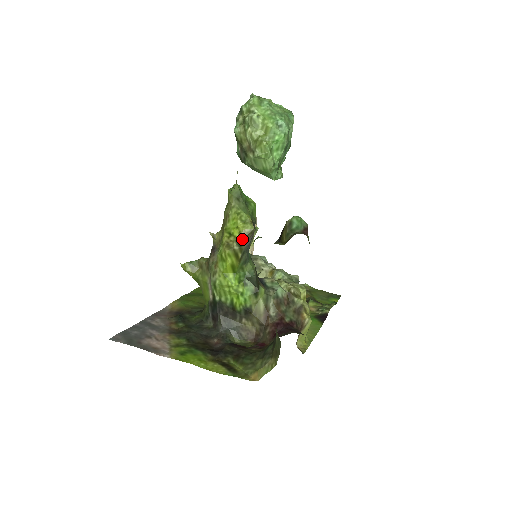
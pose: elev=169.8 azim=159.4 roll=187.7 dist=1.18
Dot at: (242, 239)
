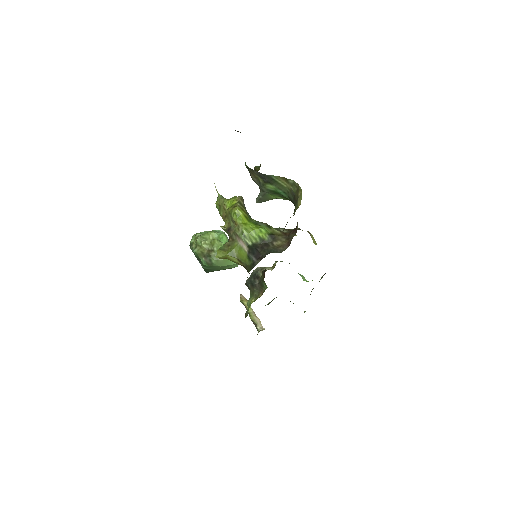
Dot at: (240, 201)
